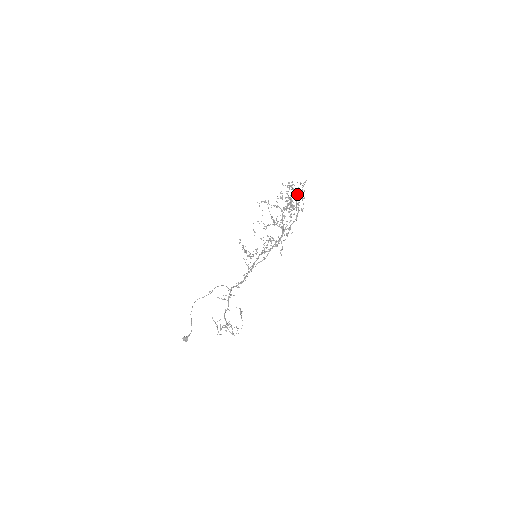
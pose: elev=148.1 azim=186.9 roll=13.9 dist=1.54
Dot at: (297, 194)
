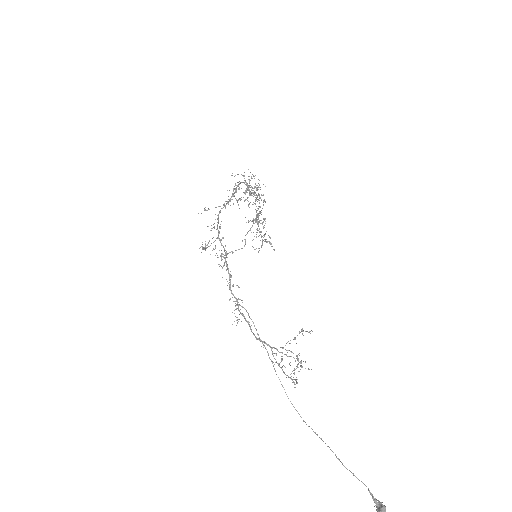
Dot at: occluded
